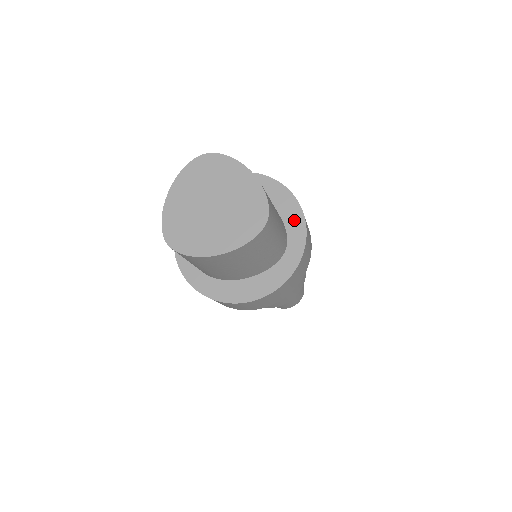
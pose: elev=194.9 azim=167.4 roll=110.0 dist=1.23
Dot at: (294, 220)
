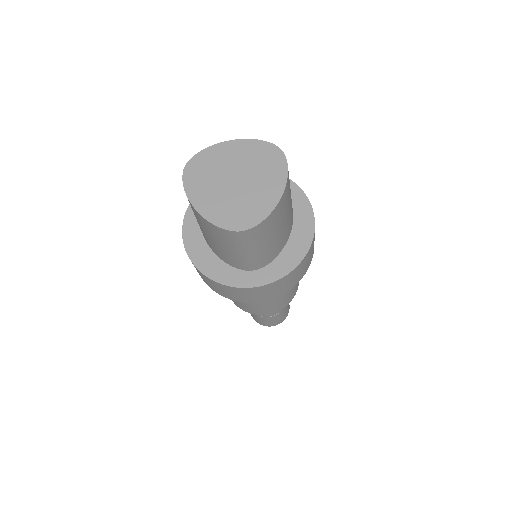
Dot at: occluded
